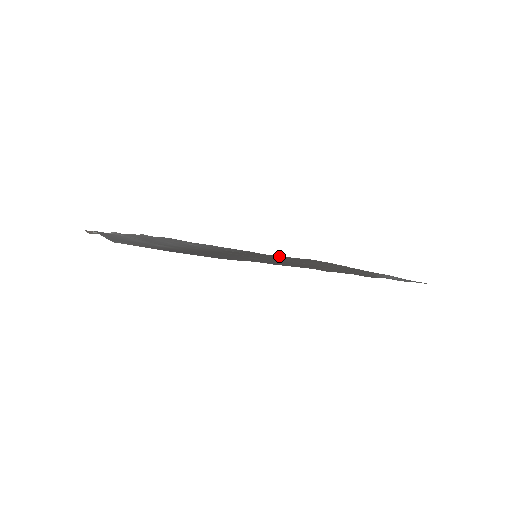
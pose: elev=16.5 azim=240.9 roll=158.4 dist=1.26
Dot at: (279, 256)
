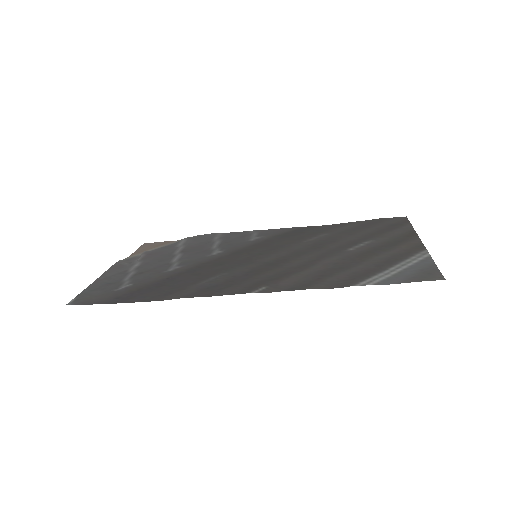
Dot at: (334, 225)
